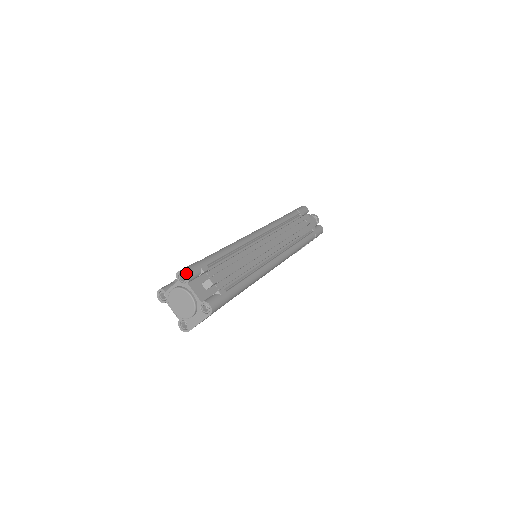
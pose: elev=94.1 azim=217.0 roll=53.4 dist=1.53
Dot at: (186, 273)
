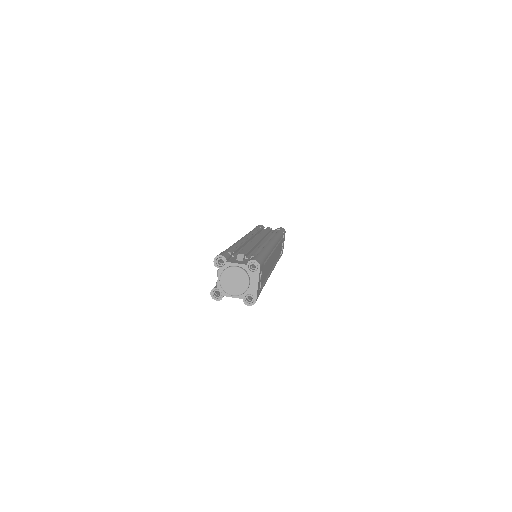
Dot at: (220, 255)
